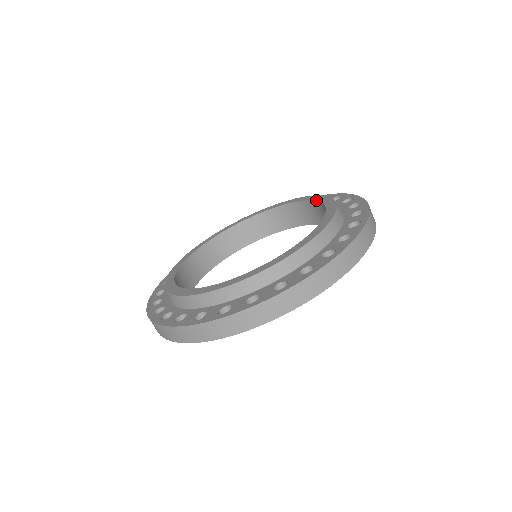
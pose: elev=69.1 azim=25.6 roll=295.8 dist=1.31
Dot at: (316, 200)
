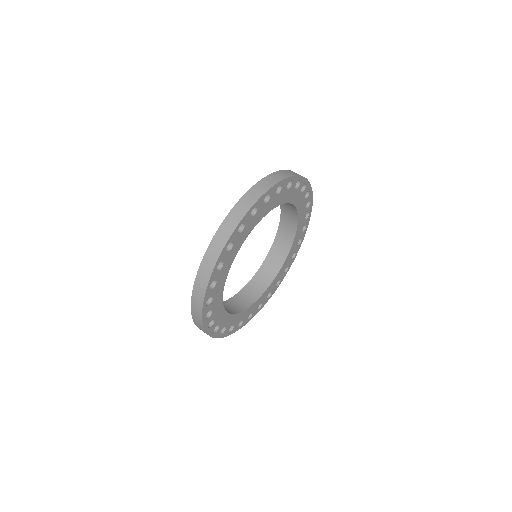
Dot at: occluded
